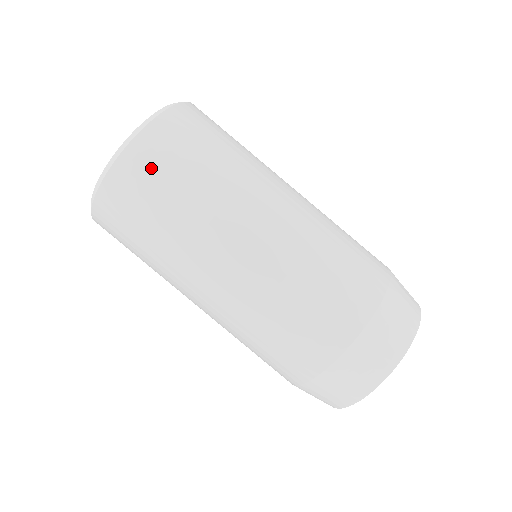
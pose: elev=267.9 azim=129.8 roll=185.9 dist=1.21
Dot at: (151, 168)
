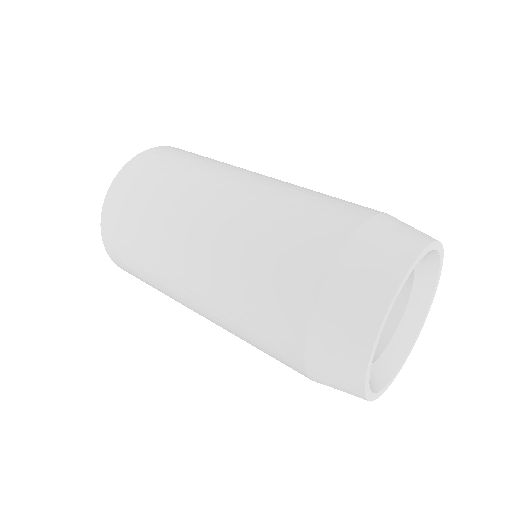
Dot at: (159, 158)
